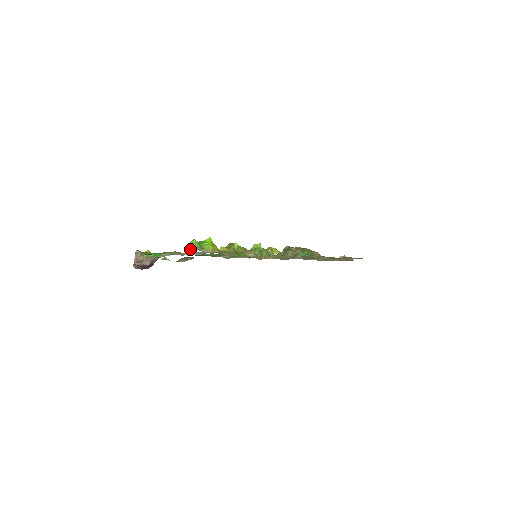
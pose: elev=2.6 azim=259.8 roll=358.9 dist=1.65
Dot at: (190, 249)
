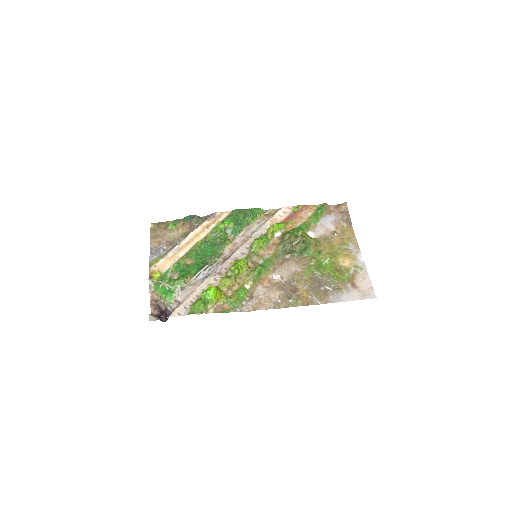
Dot at: (197, 312)
